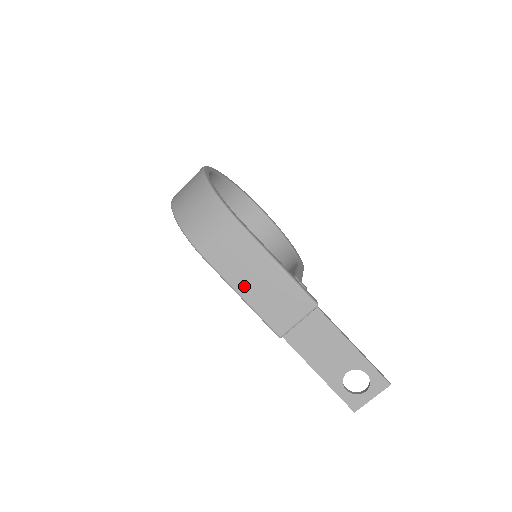
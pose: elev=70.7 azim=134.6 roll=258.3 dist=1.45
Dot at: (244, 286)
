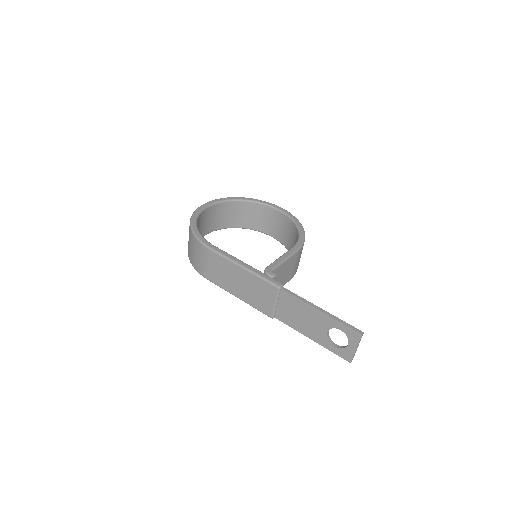
Dot at: (233, 289)
